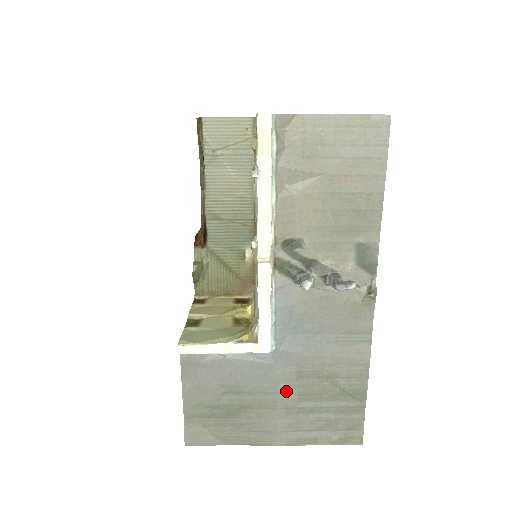
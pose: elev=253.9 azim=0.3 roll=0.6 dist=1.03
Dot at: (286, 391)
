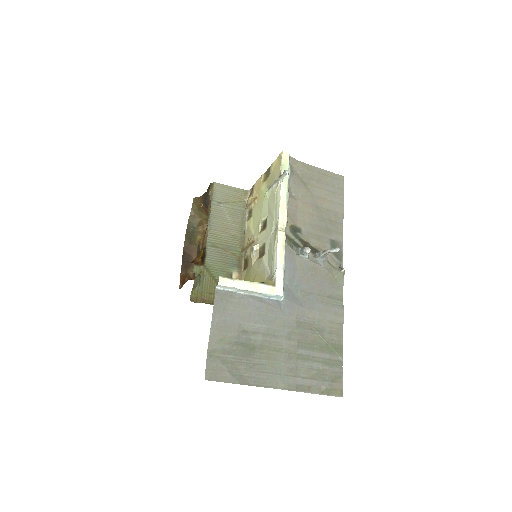
Dot at: (289, 337)
